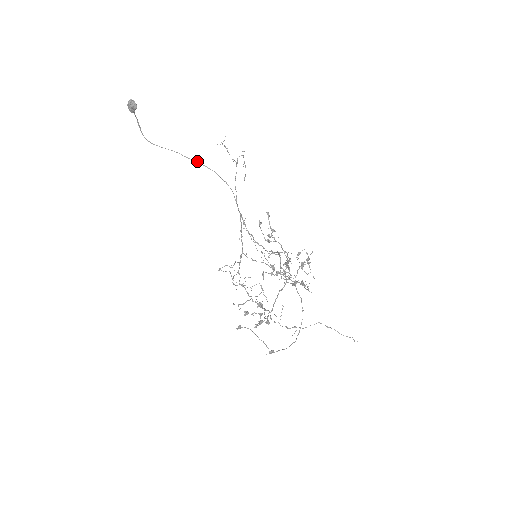
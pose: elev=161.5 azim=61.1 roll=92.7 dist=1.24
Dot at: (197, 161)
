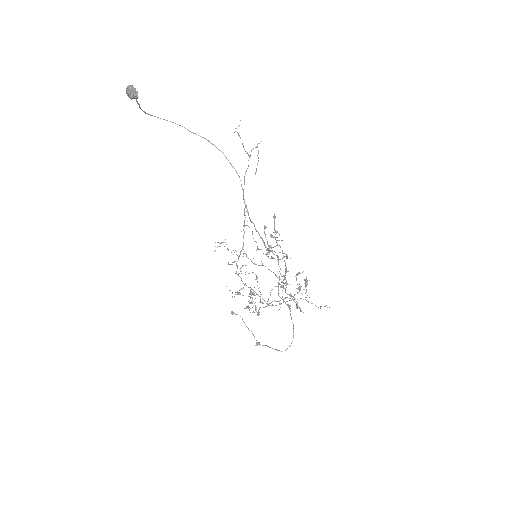
Dot at: (203, 137)
